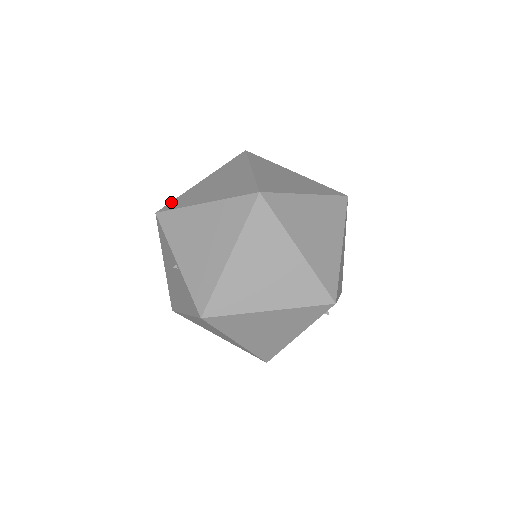
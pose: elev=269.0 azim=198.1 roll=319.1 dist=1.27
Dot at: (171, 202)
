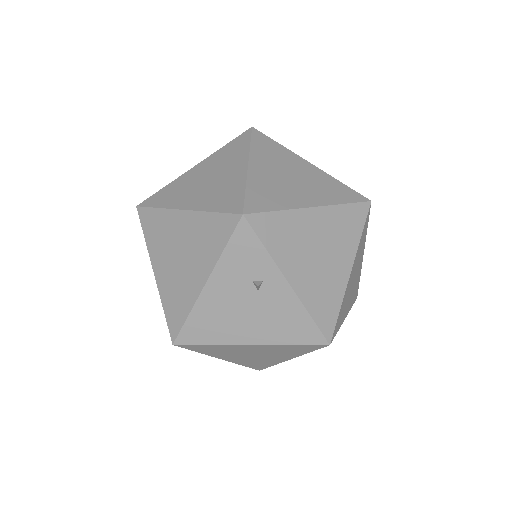
Dot at: occluded
